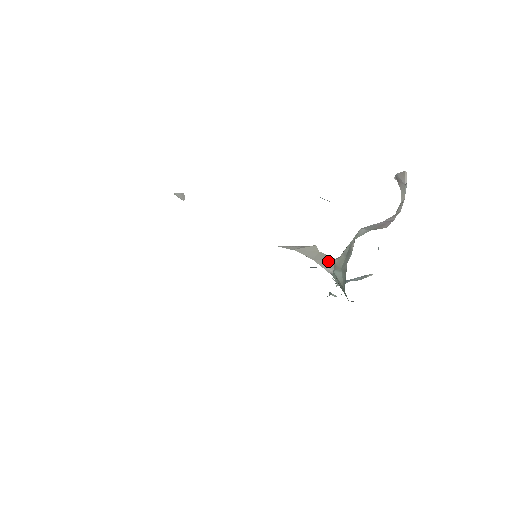
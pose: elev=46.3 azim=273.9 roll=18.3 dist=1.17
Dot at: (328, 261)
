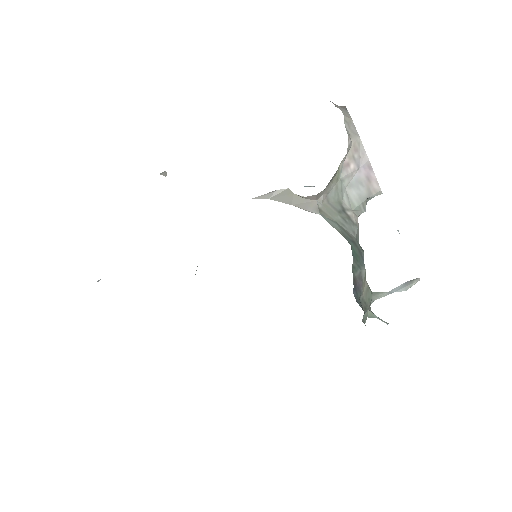
Dot at: (309, 205)
